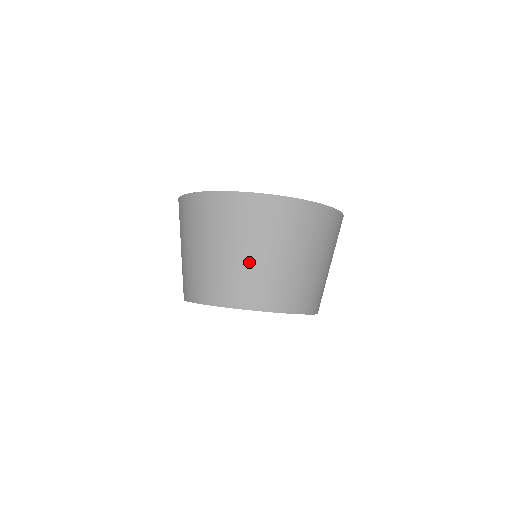
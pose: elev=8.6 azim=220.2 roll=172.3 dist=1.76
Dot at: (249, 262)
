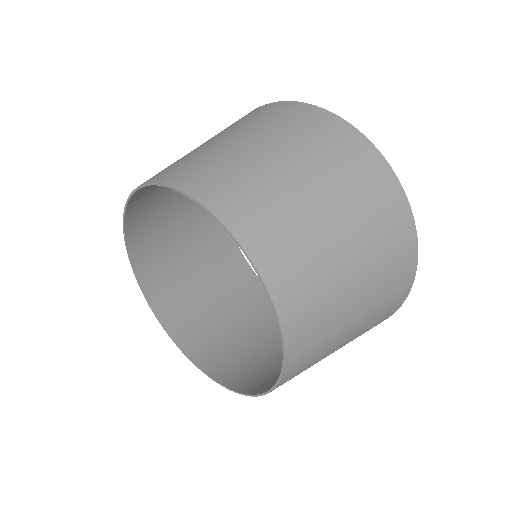
Dot at: (339, 267)
